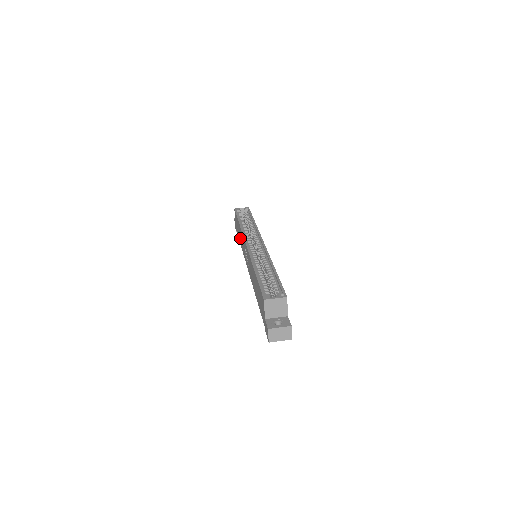
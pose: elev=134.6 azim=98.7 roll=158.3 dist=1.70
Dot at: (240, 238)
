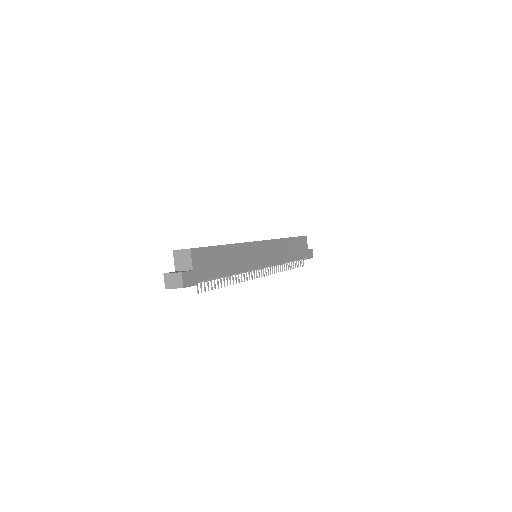
Dot at: occluded
